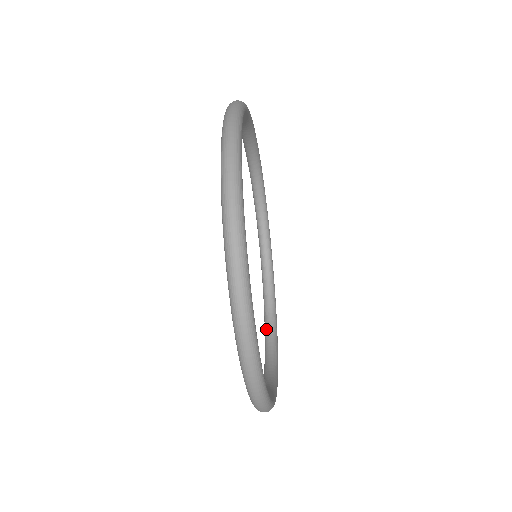
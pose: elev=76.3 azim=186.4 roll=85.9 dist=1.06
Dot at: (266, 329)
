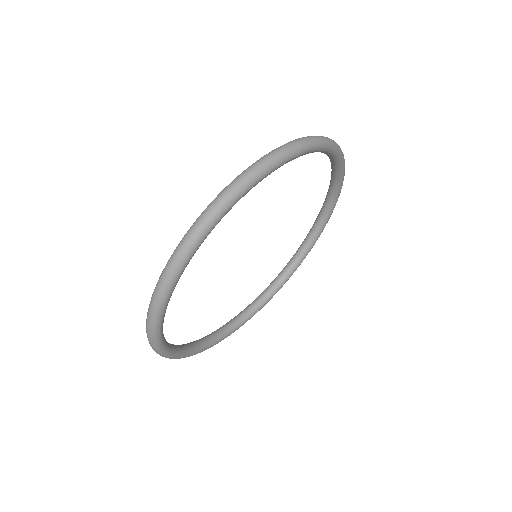
Dot at: (224, 326)
